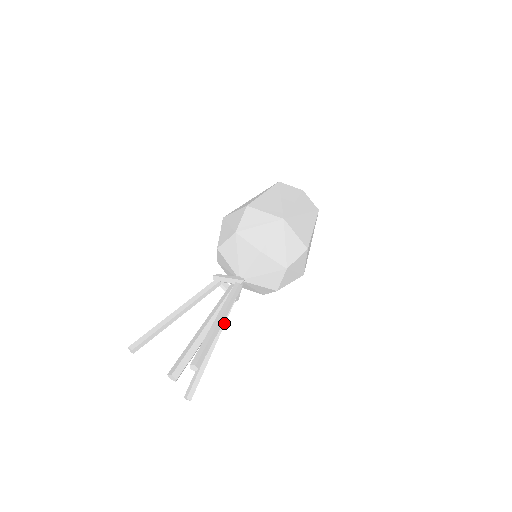
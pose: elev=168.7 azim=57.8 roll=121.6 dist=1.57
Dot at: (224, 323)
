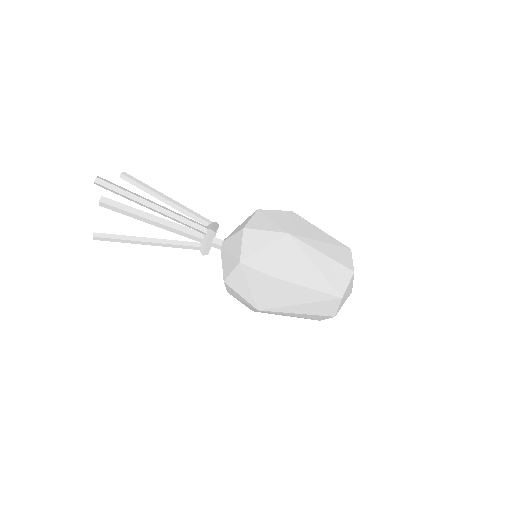
Dot at: (172, 243)
